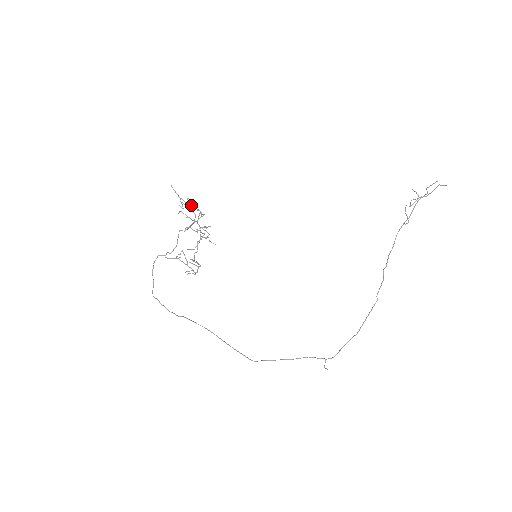
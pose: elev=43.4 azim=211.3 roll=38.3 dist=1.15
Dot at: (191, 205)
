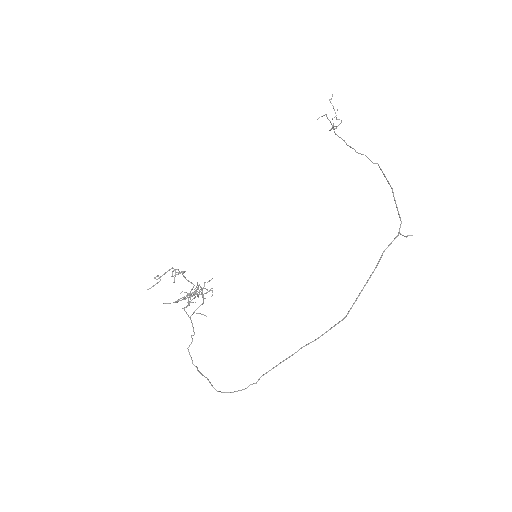
Dot at: (192, 302)
